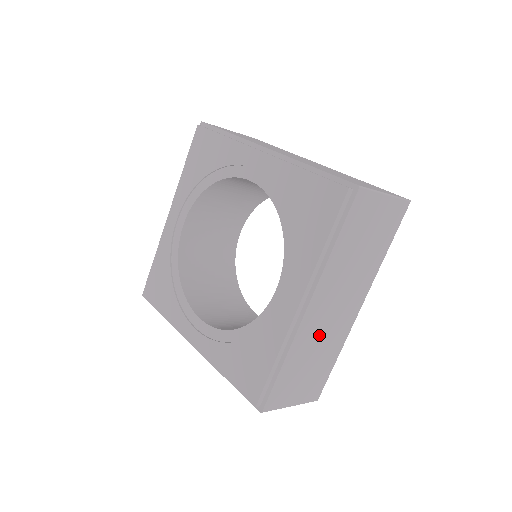
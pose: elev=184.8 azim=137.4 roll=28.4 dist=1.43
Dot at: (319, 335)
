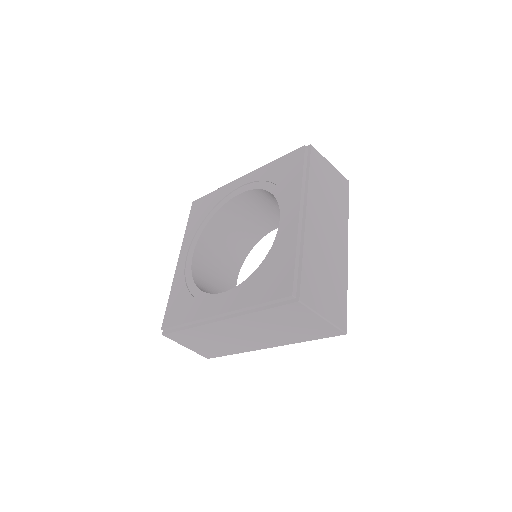
Dot at: (323, 250)
